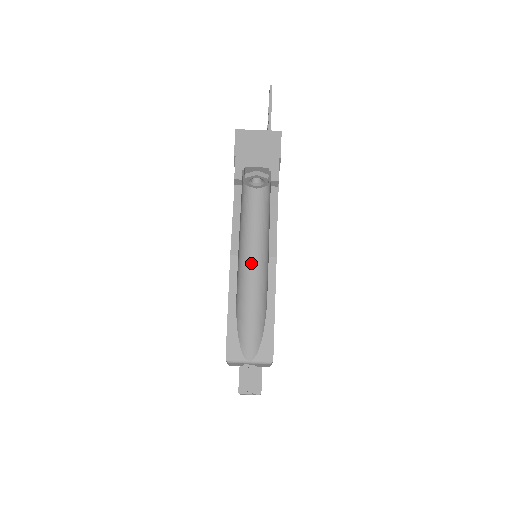
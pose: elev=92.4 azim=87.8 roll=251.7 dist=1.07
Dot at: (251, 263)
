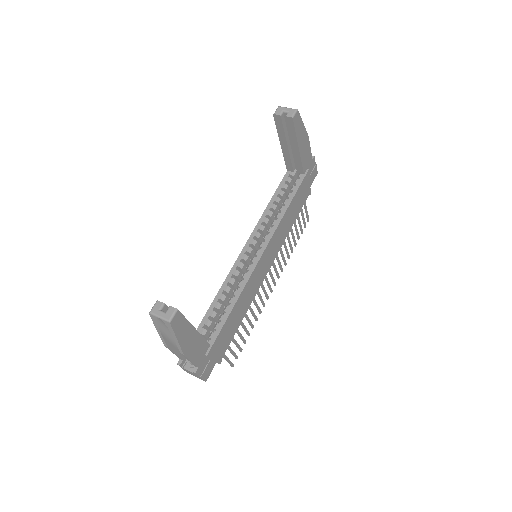
Dot at: occluded
